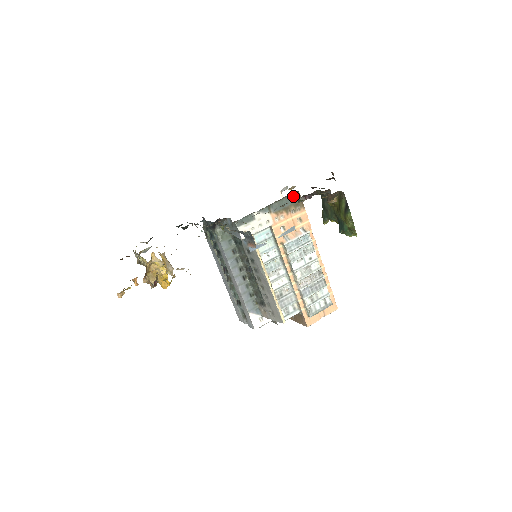
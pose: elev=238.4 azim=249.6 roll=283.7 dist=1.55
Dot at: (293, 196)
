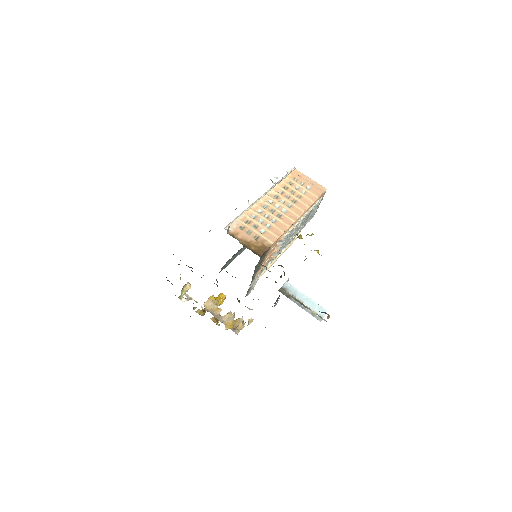
Dot at: (259, 260)
